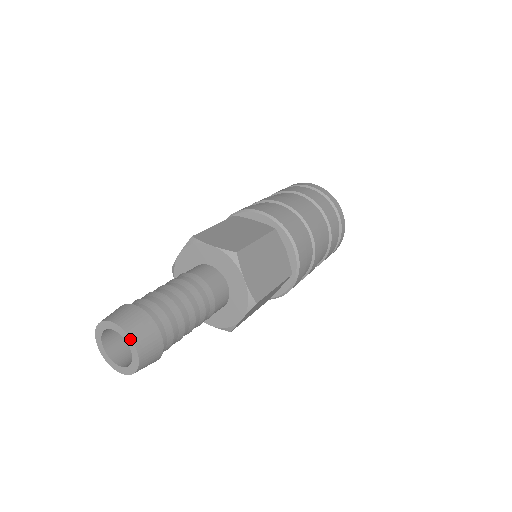
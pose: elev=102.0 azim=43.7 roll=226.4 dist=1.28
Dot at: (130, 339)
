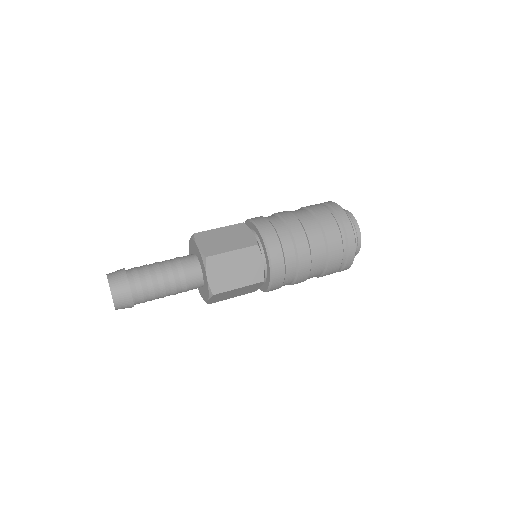
Dot at: (111, 291)
